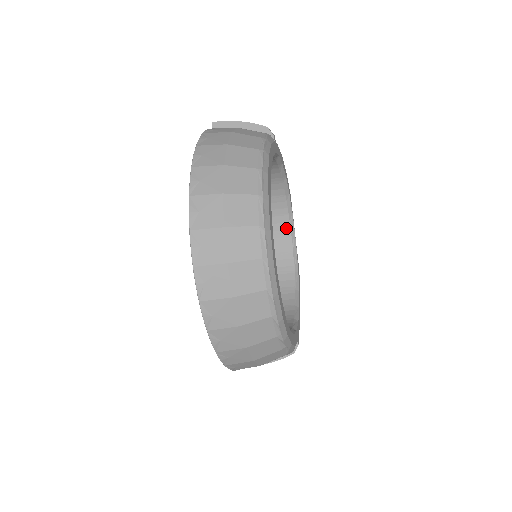
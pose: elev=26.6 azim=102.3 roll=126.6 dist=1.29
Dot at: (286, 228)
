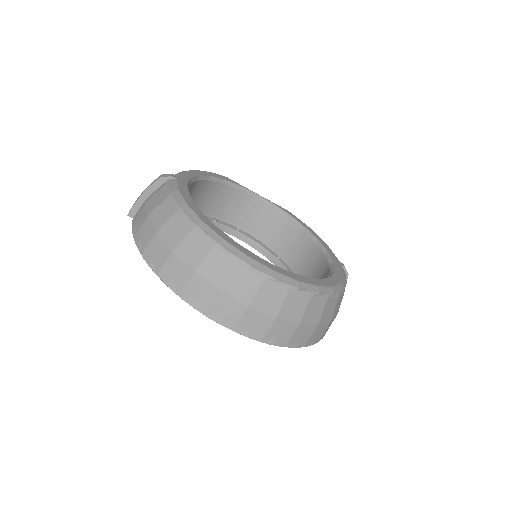
Dot at: (250, 199)
